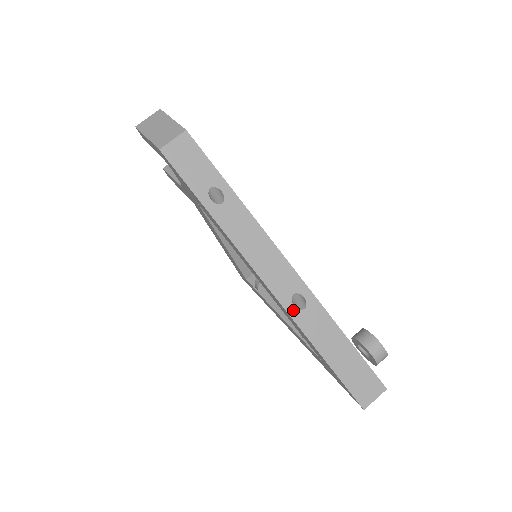
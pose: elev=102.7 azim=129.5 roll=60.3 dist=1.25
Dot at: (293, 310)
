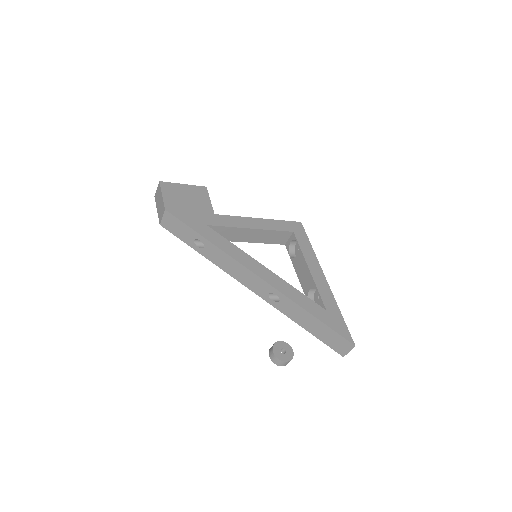
Dot at: (273, 303)
